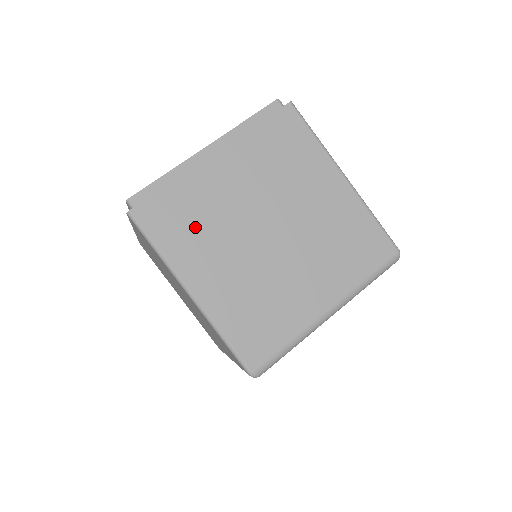
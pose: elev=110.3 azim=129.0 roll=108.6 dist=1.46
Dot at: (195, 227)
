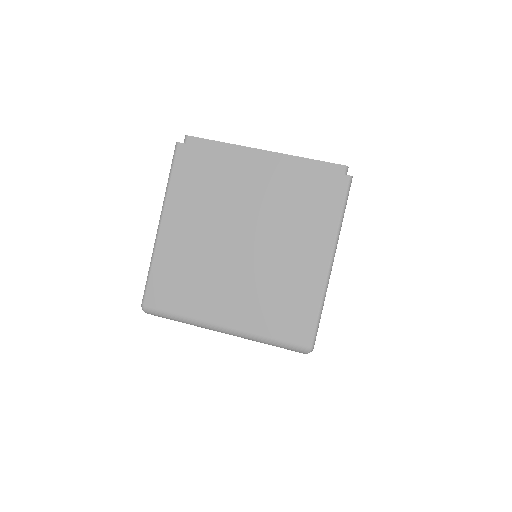
Dot at: (202, 190)
